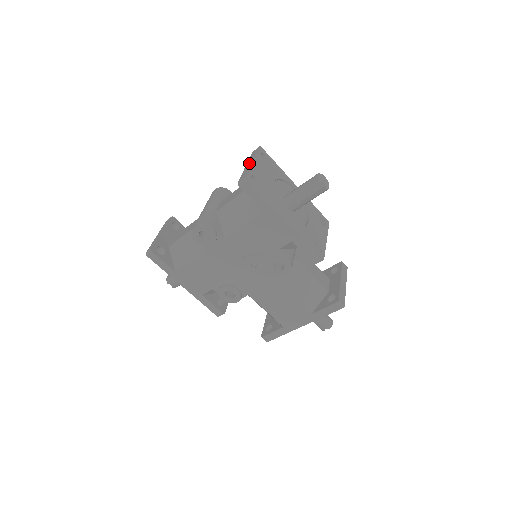
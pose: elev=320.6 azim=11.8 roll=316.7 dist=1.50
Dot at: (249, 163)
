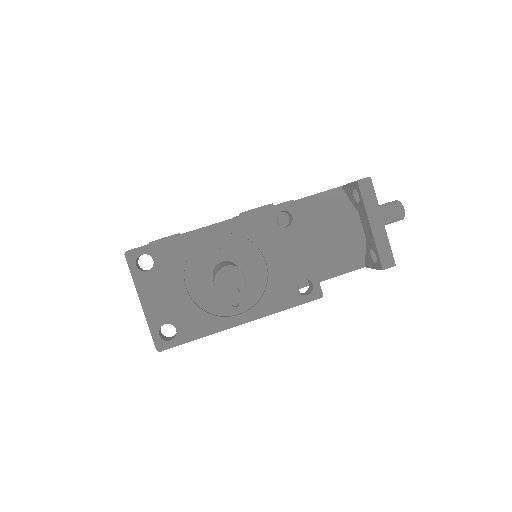
Dot at: (140, 302)
